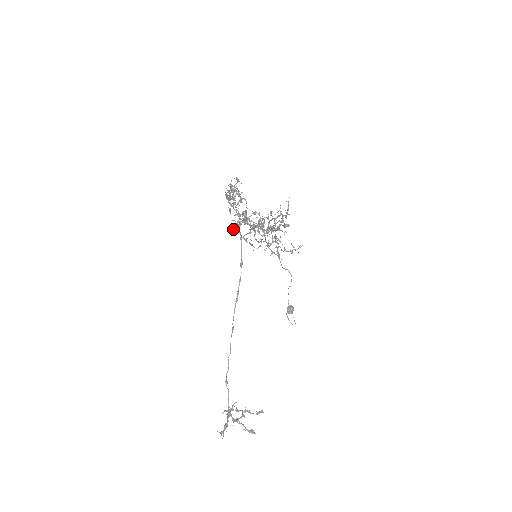
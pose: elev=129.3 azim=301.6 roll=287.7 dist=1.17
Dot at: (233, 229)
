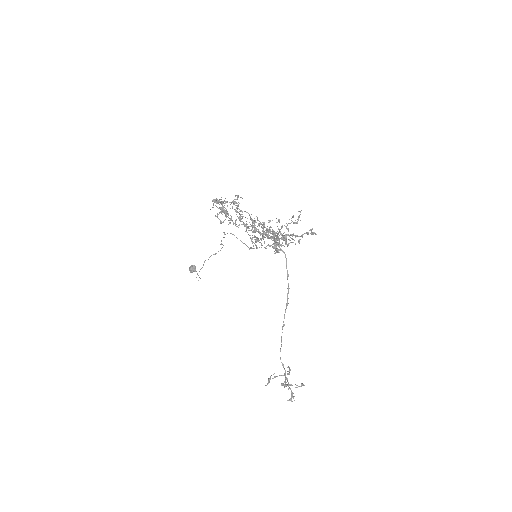
Dot at: occluded
